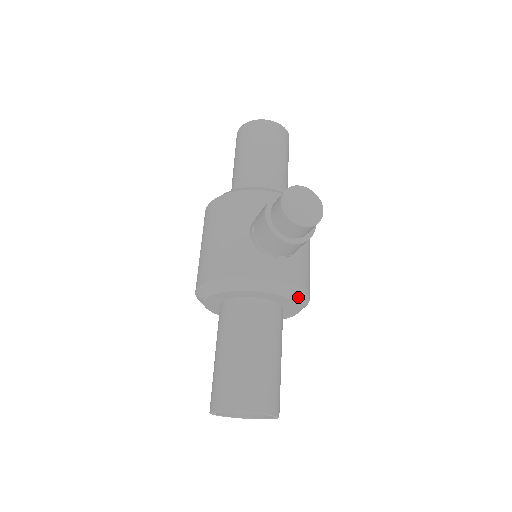
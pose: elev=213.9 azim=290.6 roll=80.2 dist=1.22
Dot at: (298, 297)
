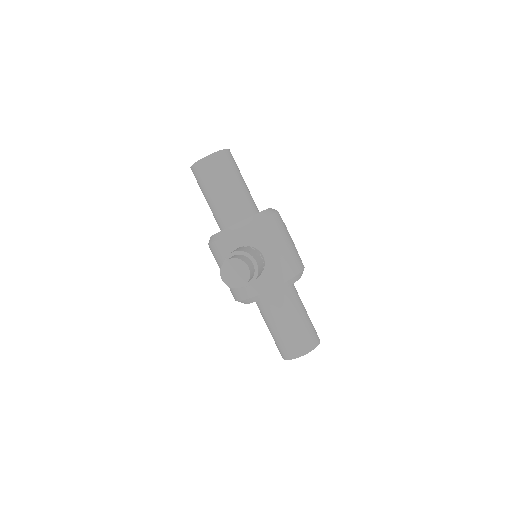
Dot at: (286, 285)
